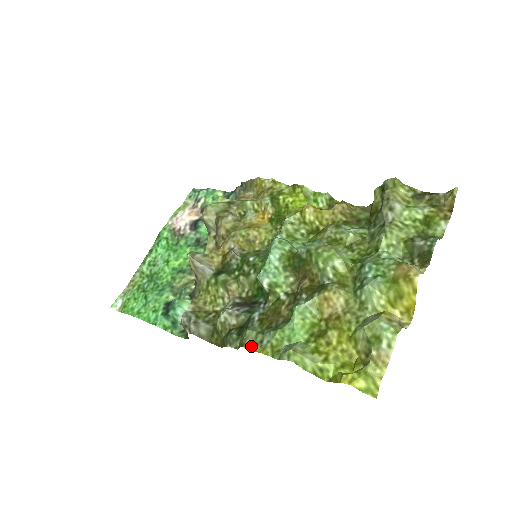
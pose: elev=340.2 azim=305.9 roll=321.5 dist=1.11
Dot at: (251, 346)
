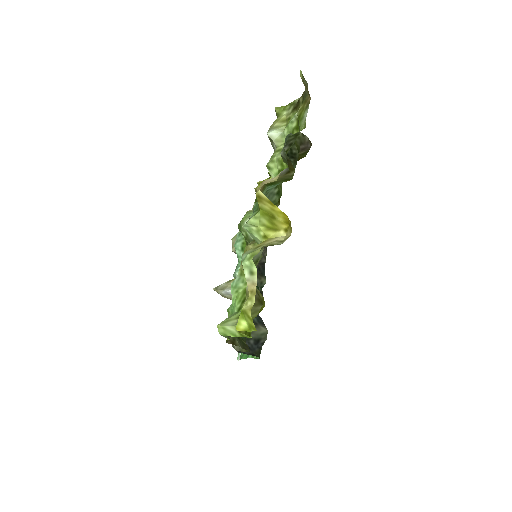
Dot at: occluded
